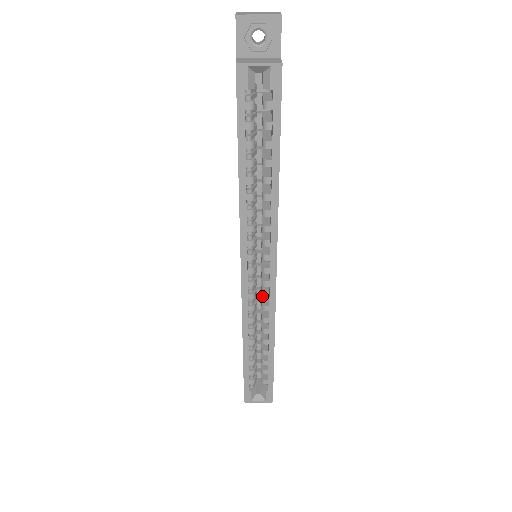
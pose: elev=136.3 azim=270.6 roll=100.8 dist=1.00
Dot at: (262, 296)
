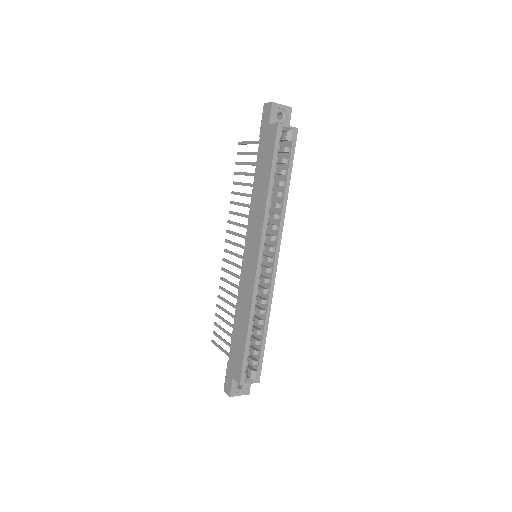
Dot at: (265, 281)
